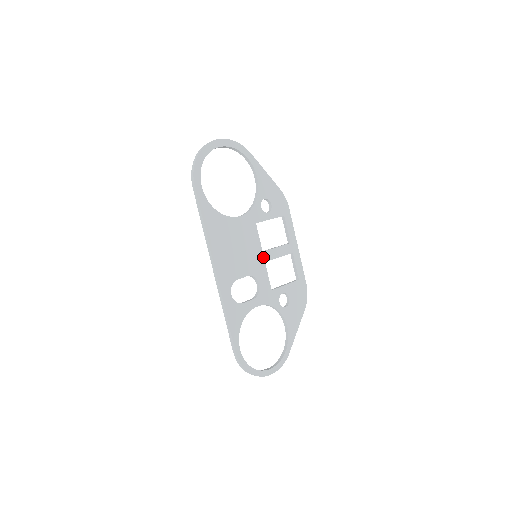
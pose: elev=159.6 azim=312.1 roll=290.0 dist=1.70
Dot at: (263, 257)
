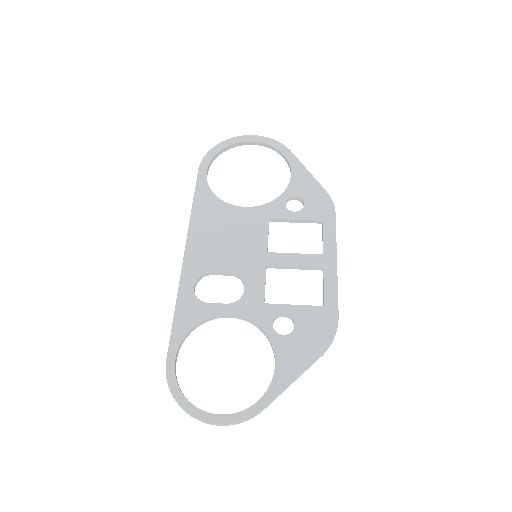
Dot at: (266, 259)
